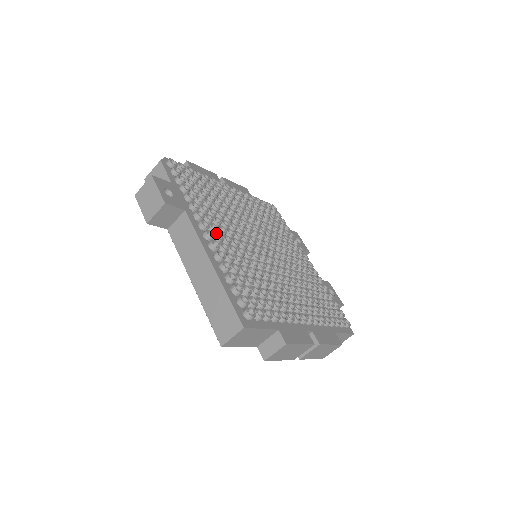
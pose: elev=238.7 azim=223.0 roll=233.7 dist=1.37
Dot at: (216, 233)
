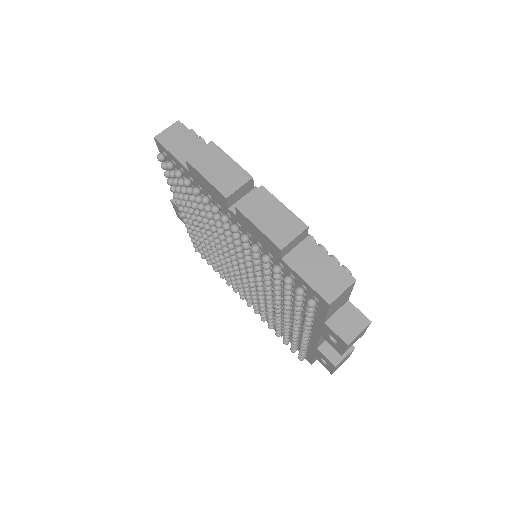
Dot at: occluded
